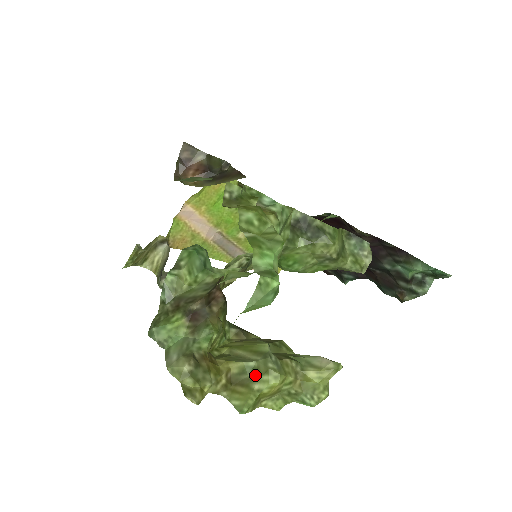
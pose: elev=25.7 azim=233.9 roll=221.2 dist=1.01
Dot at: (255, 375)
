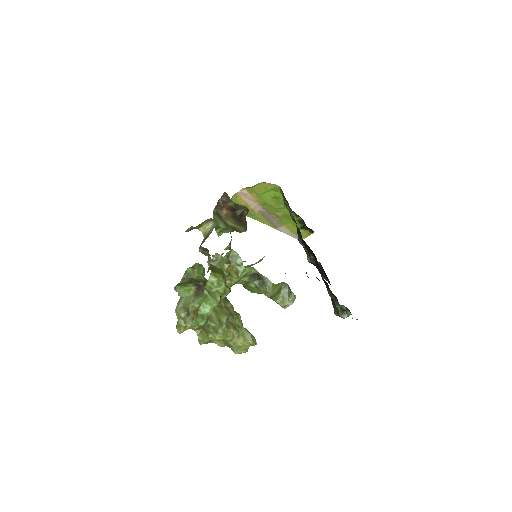
Dot at: (212, 331)
